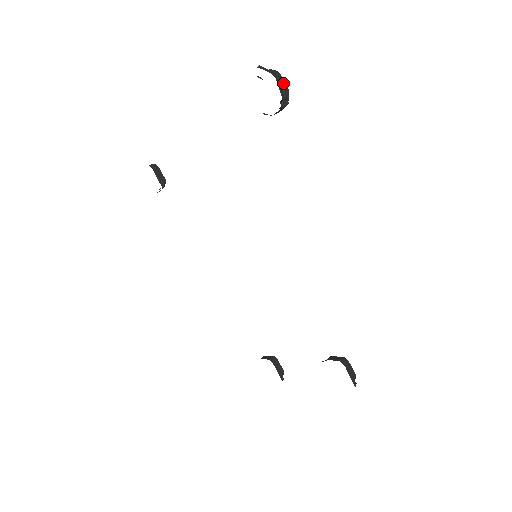
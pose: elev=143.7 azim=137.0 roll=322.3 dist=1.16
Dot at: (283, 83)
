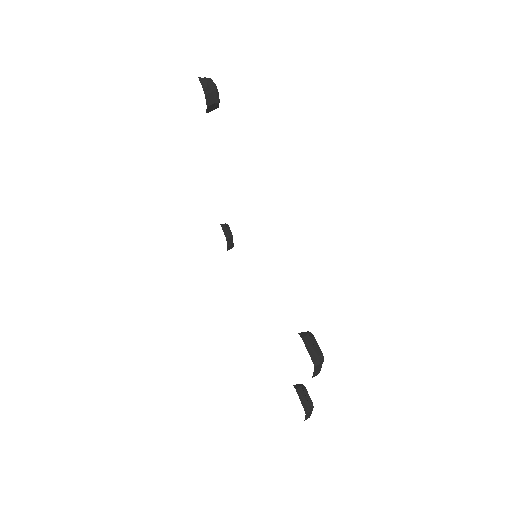
Dot at: (205, 80)
